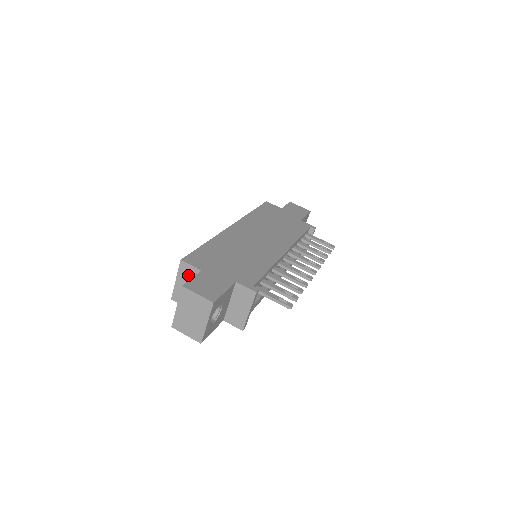
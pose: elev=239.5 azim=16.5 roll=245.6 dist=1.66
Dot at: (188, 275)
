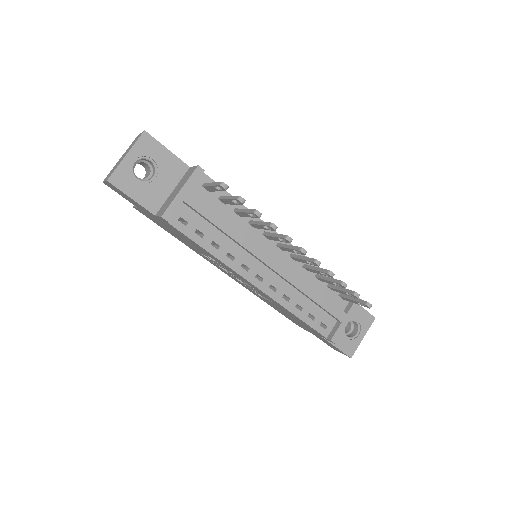
Dot at: occluded
